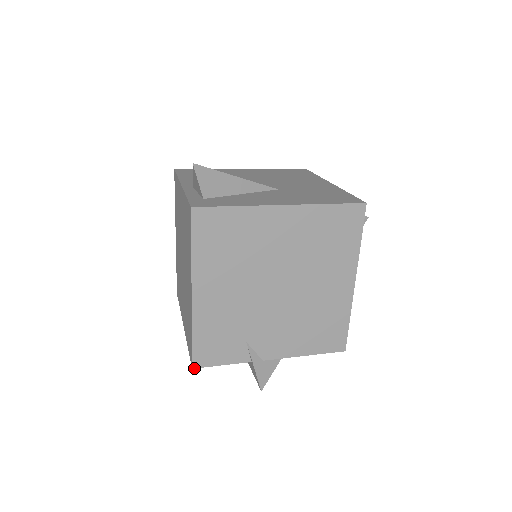
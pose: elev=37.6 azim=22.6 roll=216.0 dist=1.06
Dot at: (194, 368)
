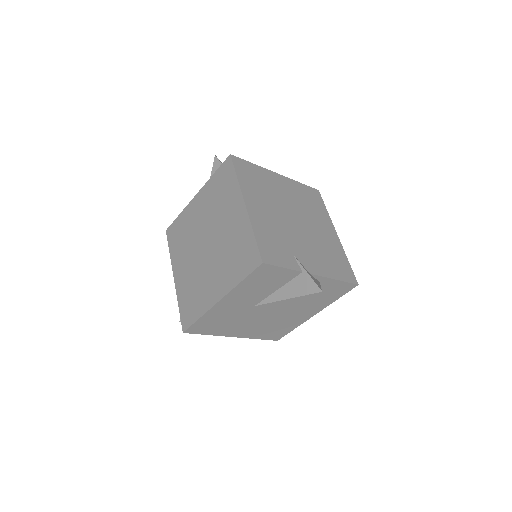
Dot at: (264, 263)
